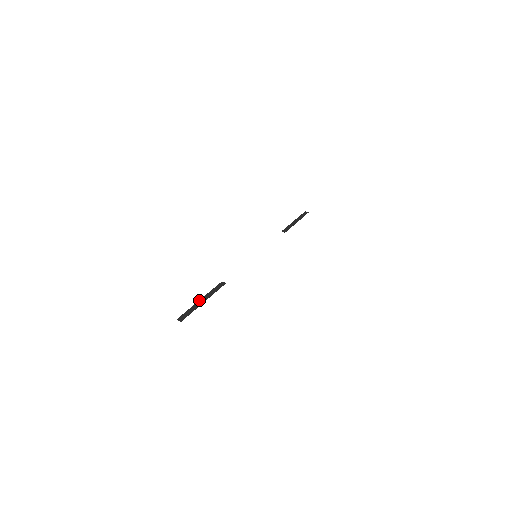
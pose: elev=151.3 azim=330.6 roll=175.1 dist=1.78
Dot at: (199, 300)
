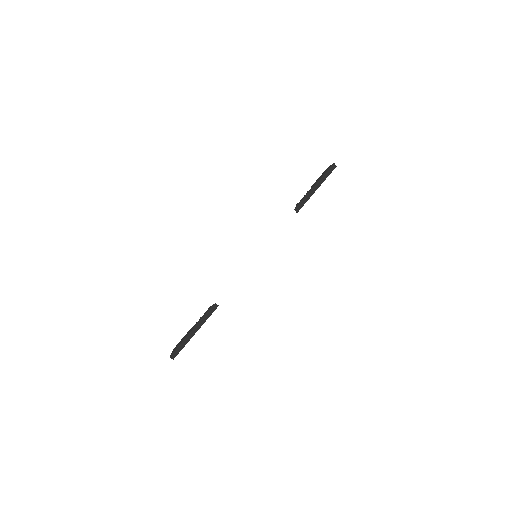
Dot at: (191, 331)
